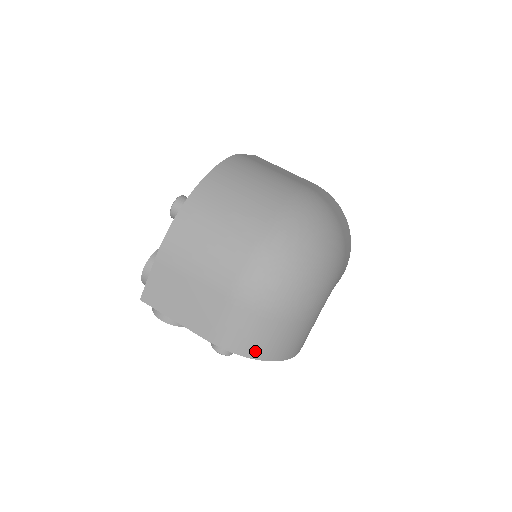
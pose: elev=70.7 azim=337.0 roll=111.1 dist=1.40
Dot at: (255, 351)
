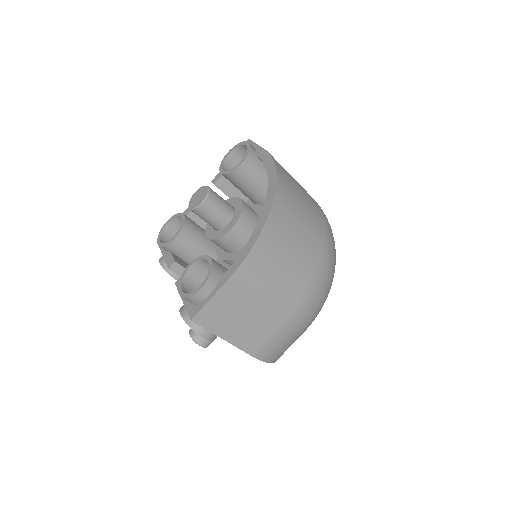
Dot at: (278, 357)
